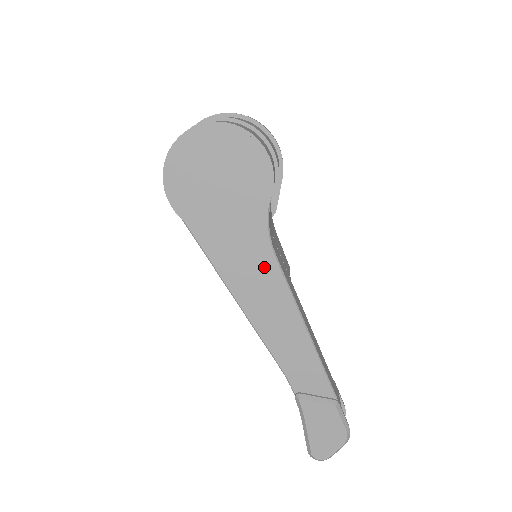
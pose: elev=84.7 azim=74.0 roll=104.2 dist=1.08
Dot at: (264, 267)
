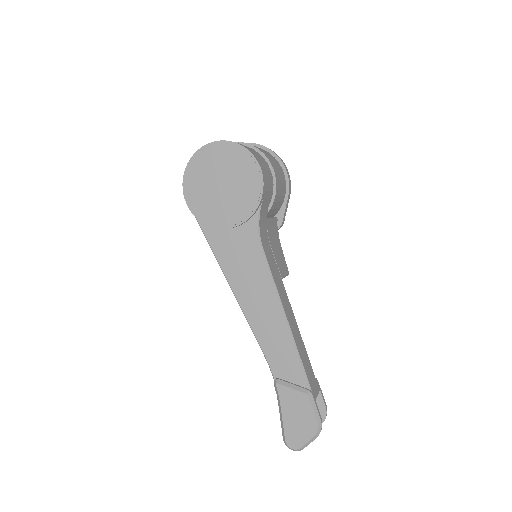
Dot at: (253, 259)
